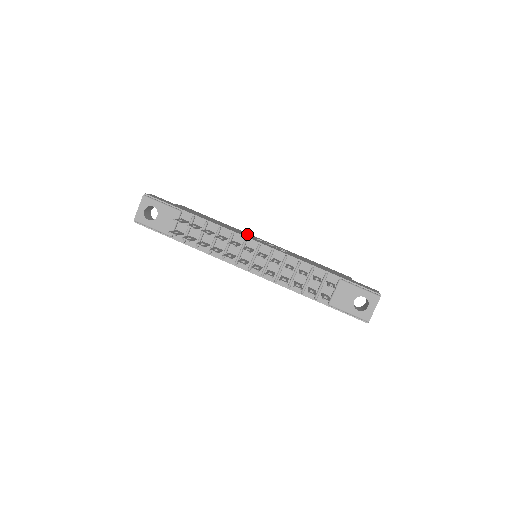
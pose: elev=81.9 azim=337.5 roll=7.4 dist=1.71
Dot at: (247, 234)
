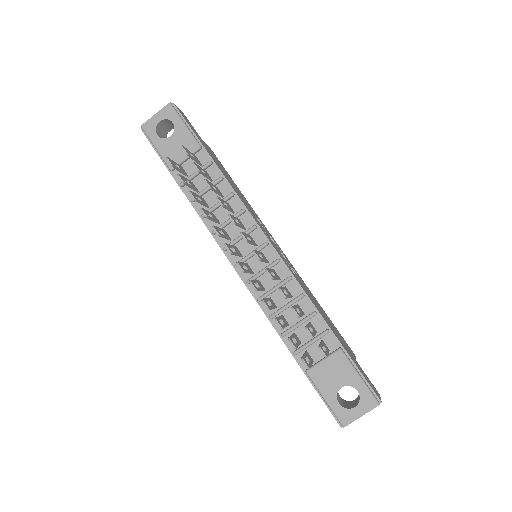
Dot at: (263, 225)
